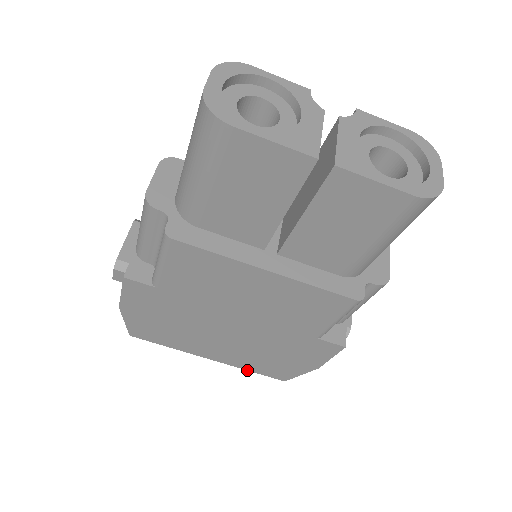
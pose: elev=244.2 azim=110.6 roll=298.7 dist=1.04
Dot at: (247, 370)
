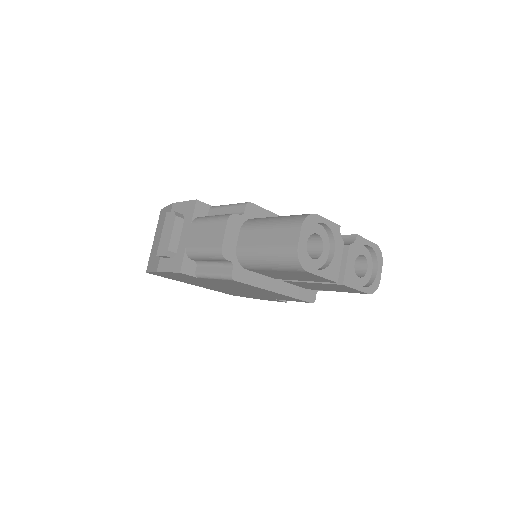
Dot at: (214, 290)
